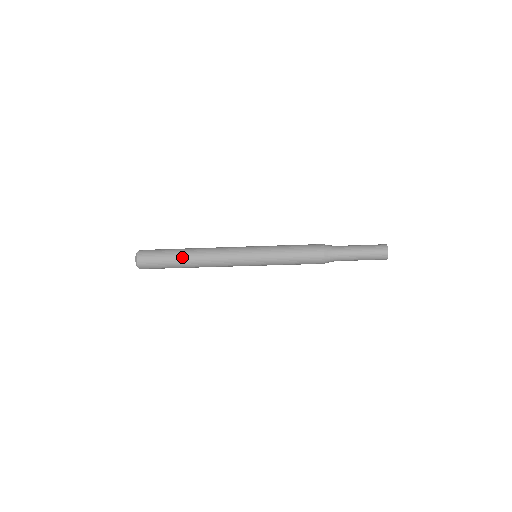
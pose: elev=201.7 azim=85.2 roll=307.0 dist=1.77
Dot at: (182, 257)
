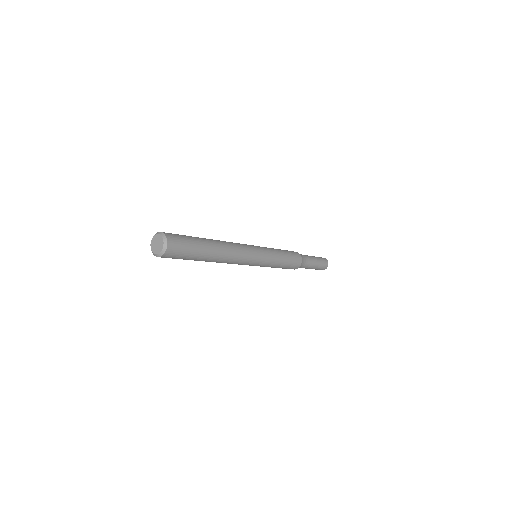
Dot at: (207, 259)
